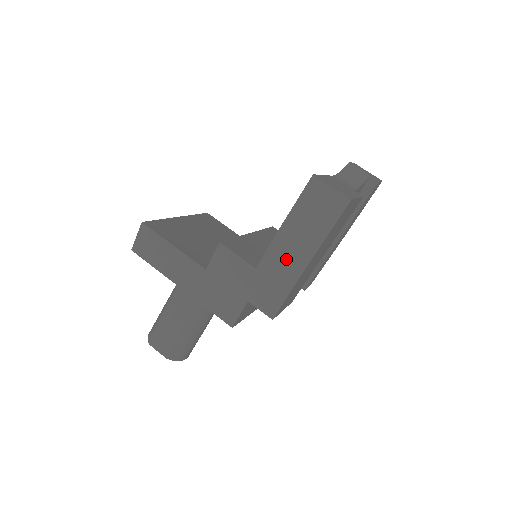
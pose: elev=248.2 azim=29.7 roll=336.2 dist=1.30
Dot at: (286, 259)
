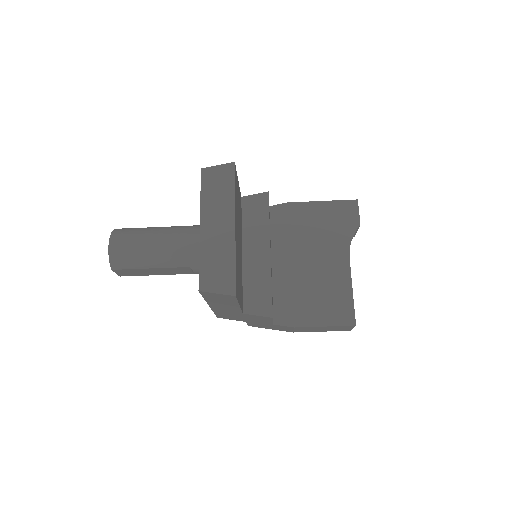
Dot at: (294, 330)
